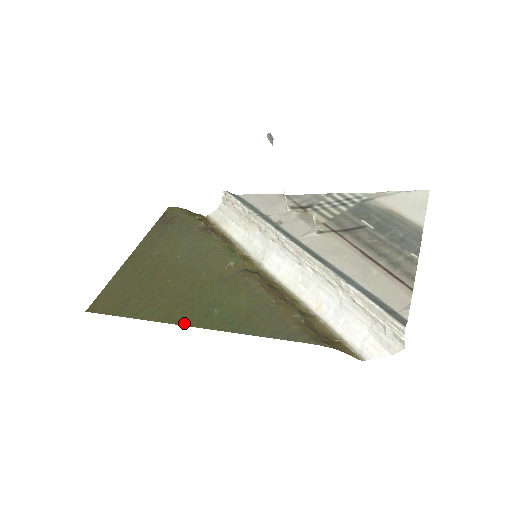
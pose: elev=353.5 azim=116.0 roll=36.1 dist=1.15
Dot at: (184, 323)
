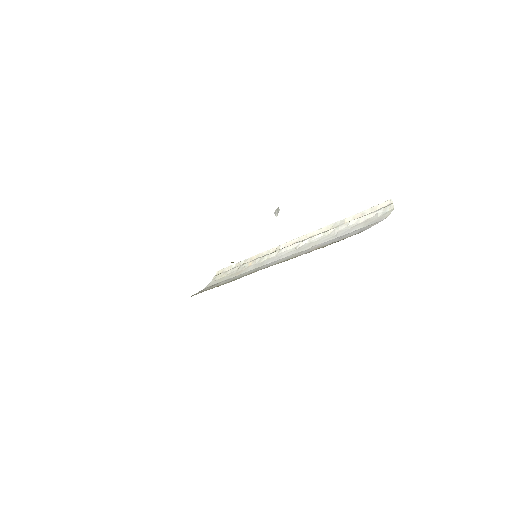
Dot at: occluded
